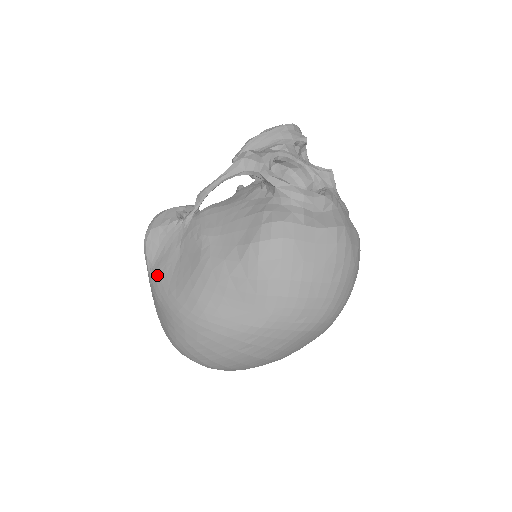
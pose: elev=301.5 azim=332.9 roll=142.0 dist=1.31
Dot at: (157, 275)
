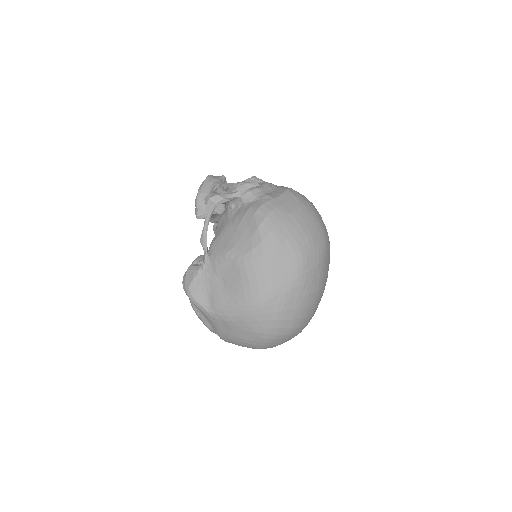
Dot at: (218, 306)
